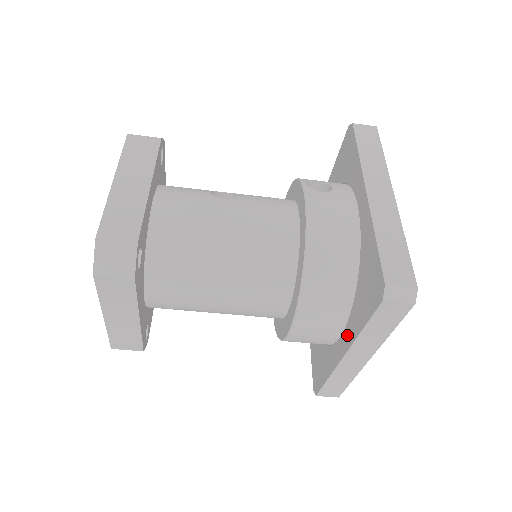
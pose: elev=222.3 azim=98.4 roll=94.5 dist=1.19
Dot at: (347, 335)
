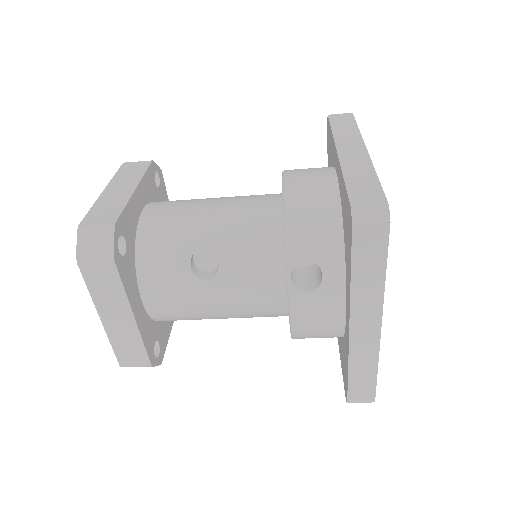
Dot at: occluded
